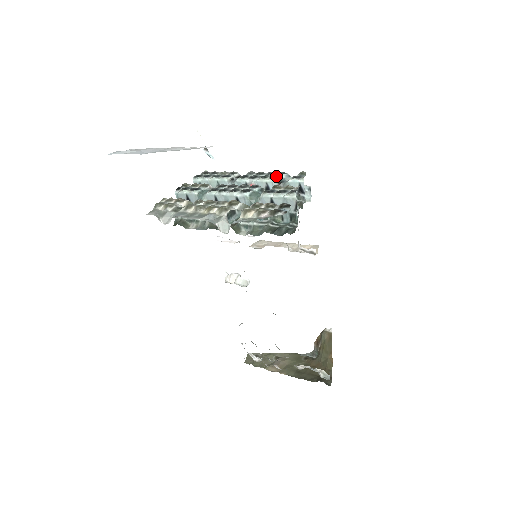
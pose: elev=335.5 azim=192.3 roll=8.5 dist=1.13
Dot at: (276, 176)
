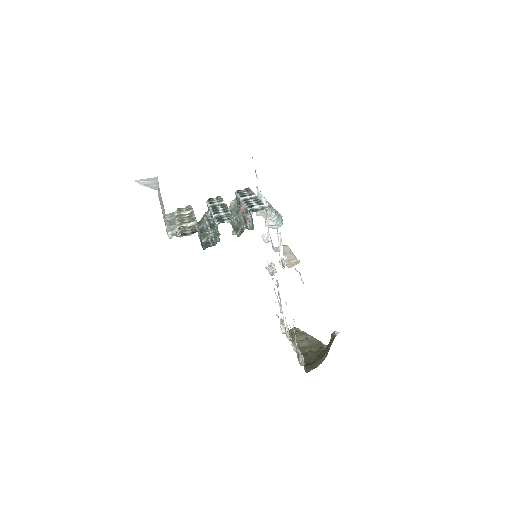
Dot at: (251, 206)
